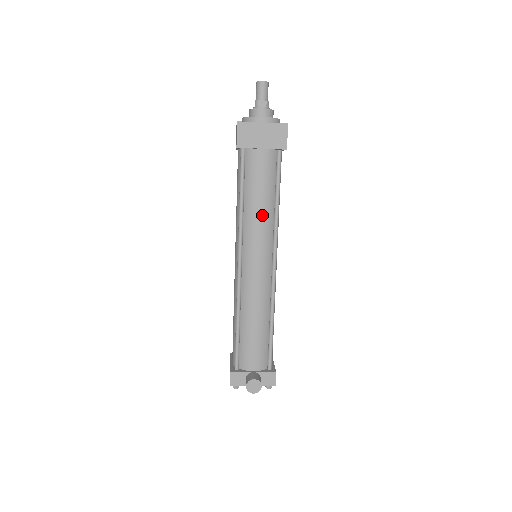
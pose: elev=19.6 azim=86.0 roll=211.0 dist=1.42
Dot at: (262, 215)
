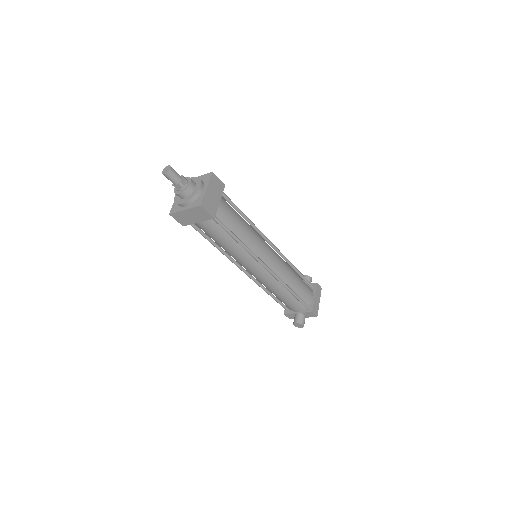
Dot at: (234, 251)
